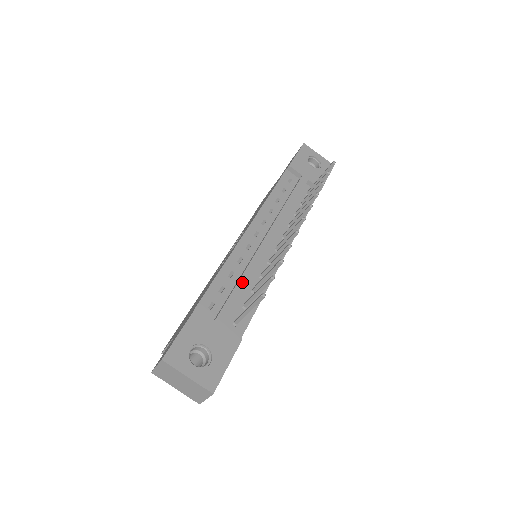
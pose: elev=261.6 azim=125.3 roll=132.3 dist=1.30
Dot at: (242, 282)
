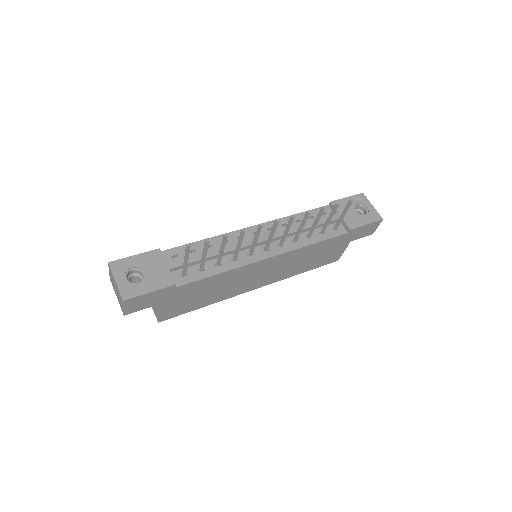
Dot at: (210, 252)
